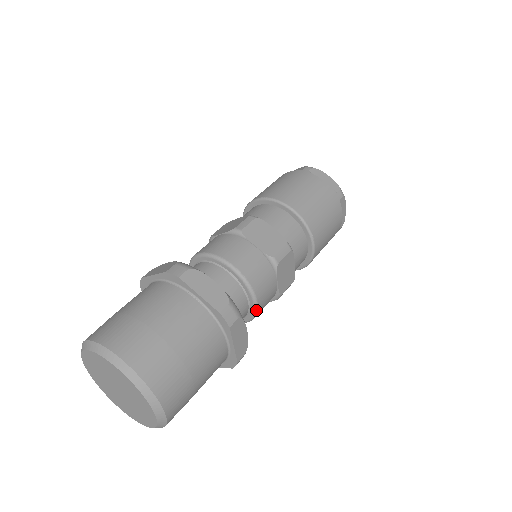
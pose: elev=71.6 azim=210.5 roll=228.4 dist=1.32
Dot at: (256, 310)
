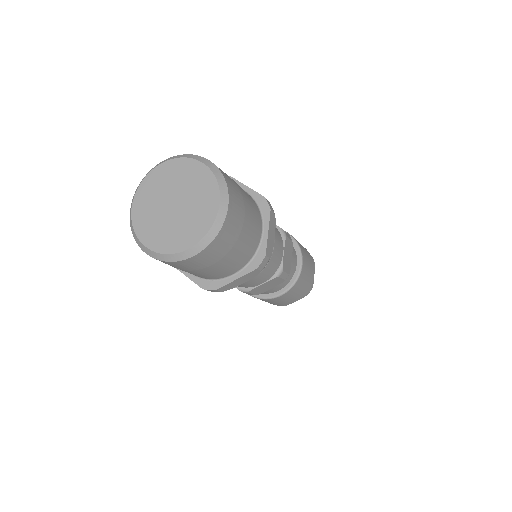
Dot at: occluded
